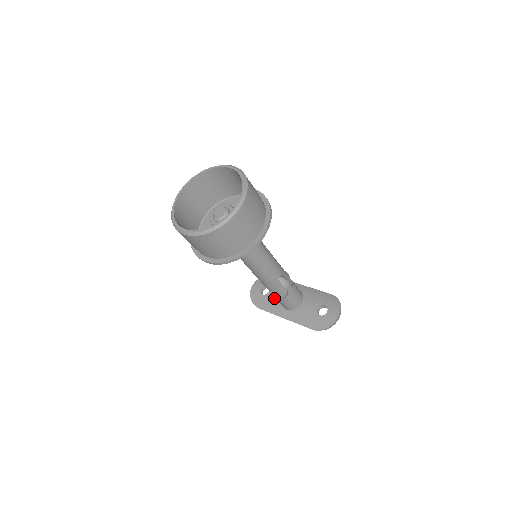
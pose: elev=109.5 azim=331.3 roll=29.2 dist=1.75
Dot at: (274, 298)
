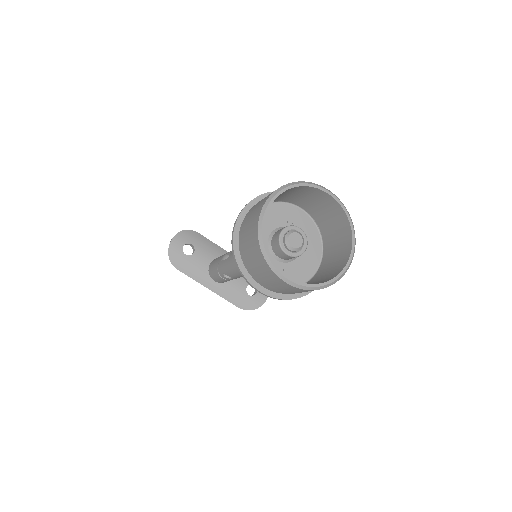
Dot at: (200, 263)
